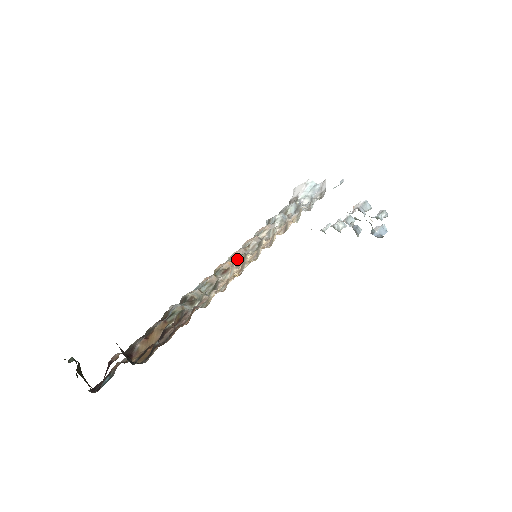
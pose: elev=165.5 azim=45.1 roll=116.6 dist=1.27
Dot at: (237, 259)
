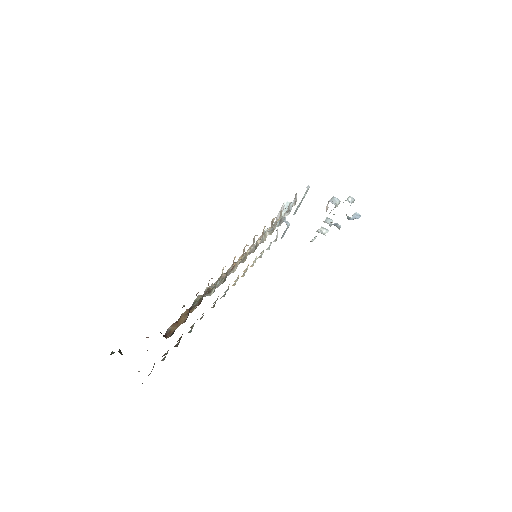
Dot at: occluded
